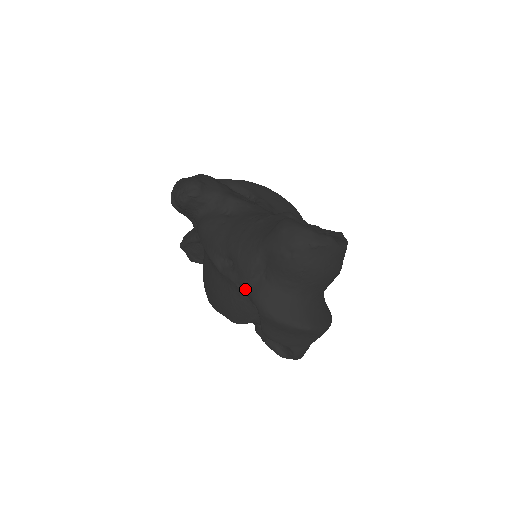
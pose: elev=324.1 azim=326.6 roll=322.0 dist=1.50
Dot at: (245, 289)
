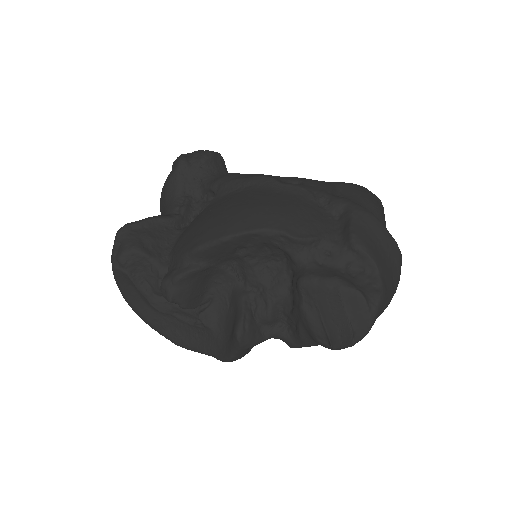
Dot at: (325, 195)
